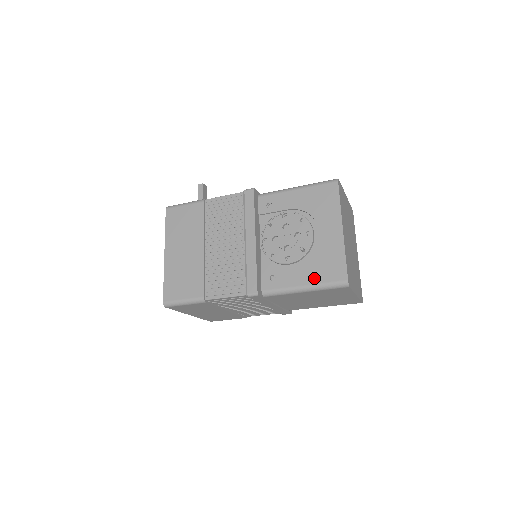
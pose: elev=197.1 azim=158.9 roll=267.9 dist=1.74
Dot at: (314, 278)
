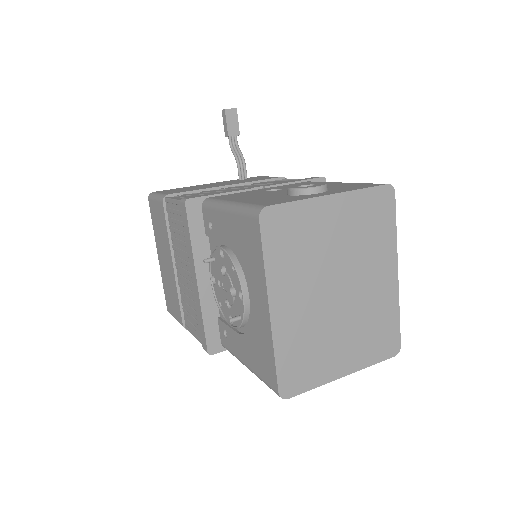
Dot at: (252, 363)
